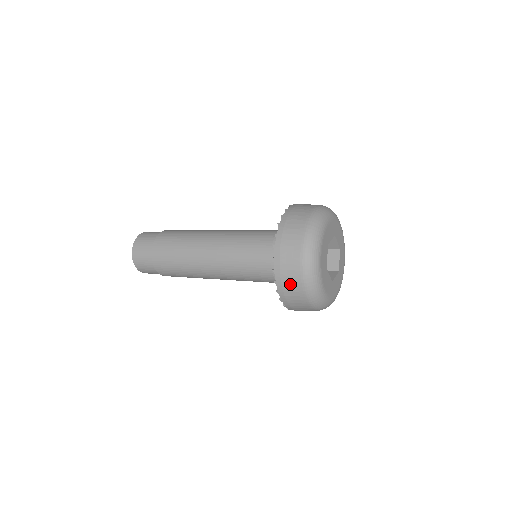
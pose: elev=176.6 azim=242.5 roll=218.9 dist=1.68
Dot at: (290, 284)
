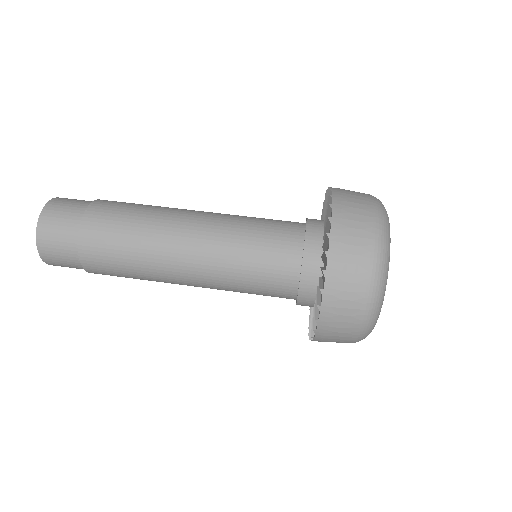
Dot at: occluded
